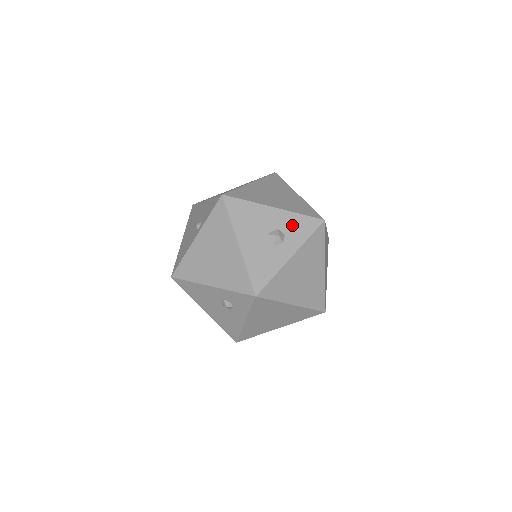
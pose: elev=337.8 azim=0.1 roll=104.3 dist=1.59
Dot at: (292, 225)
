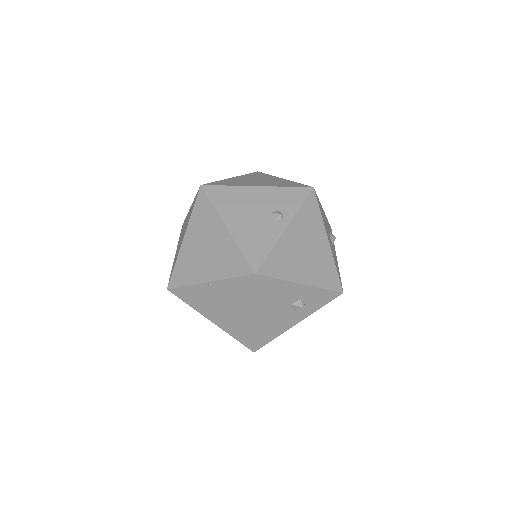
Dot at: (329, 229)
